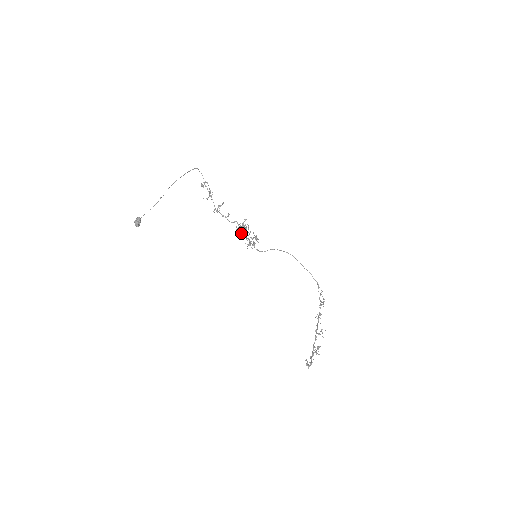
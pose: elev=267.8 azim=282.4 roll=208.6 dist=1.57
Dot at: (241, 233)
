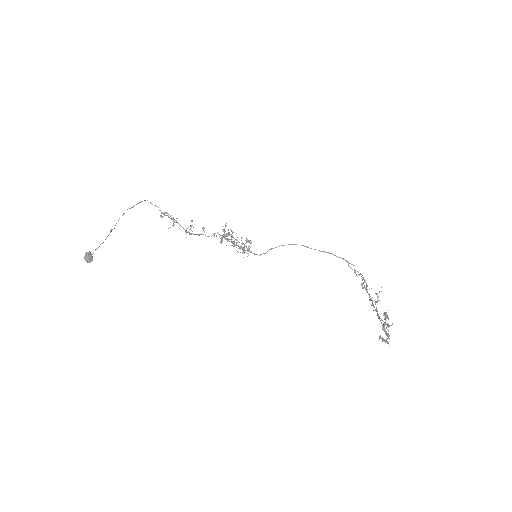
Dot at: (227, 241)
